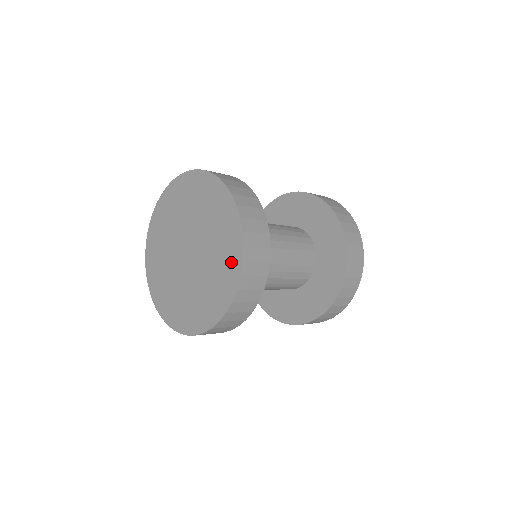
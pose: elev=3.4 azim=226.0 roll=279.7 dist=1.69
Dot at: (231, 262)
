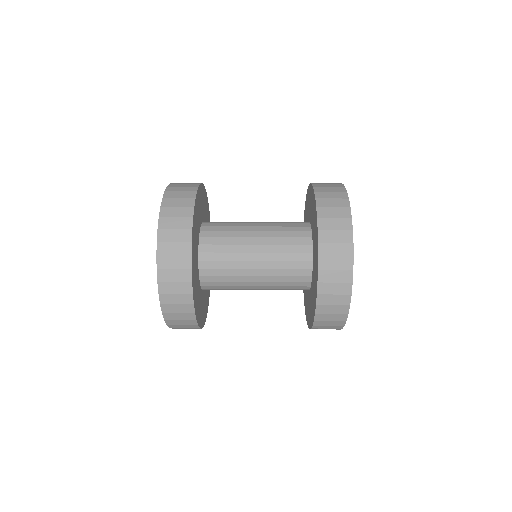
Dot at: occluded
